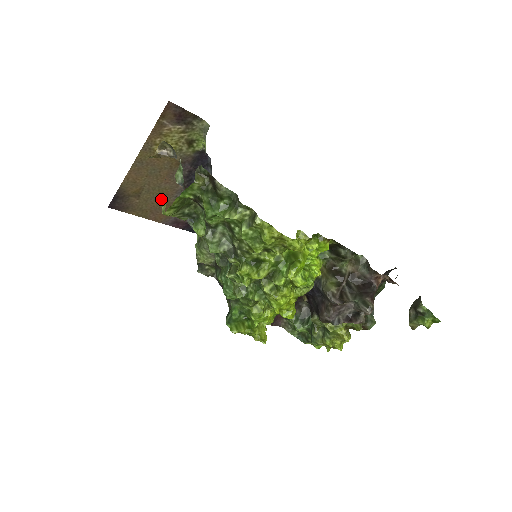
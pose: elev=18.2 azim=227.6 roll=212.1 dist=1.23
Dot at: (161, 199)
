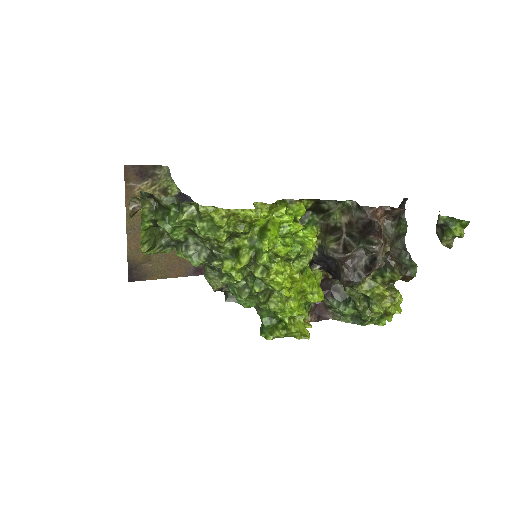
Dot at: (170, 254)
